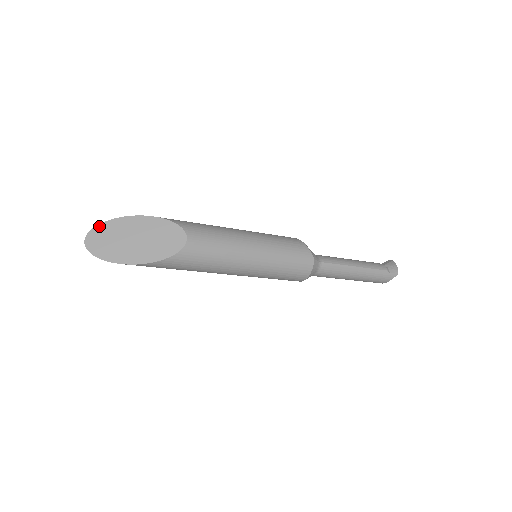
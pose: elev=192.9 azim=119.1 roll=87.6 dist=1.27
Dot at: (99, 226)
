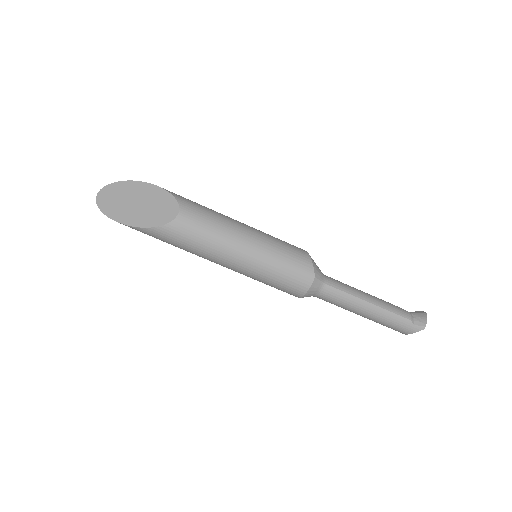
Dot at: (113, 184)
